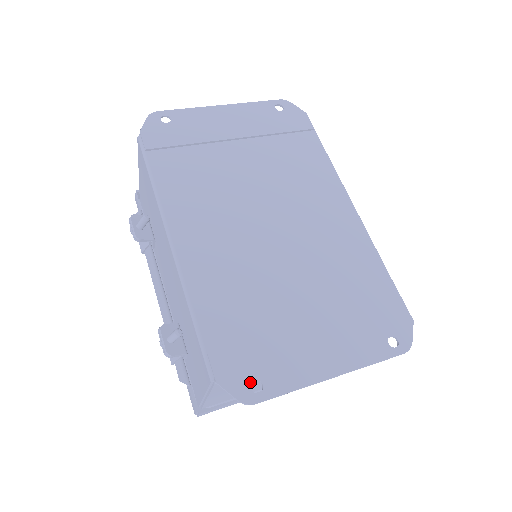
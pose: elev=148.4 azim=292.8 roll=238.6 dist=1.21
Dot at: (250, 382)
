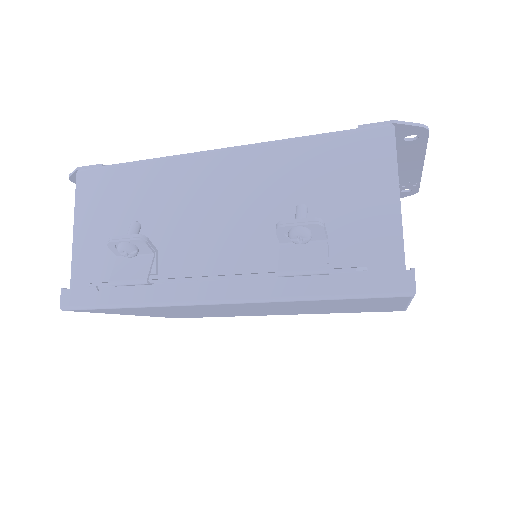
Dot at: (405, 134)
